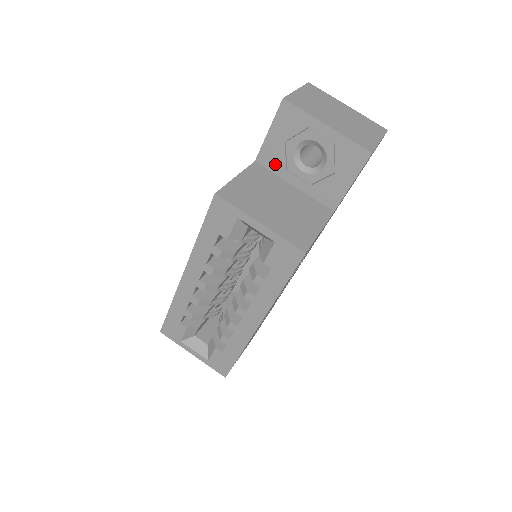
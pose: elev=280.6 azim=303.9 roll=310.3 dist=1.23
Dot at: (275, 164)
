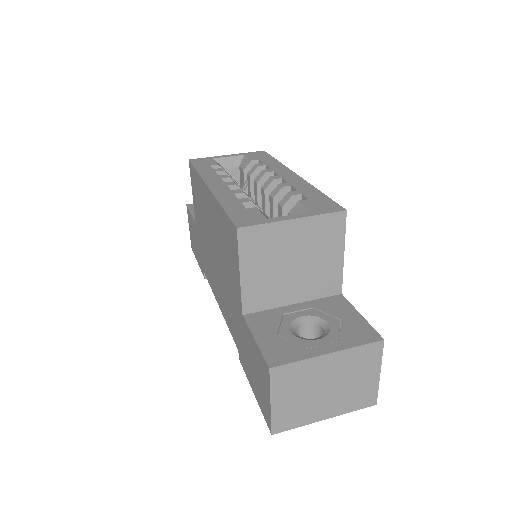
Dot at: occluded
